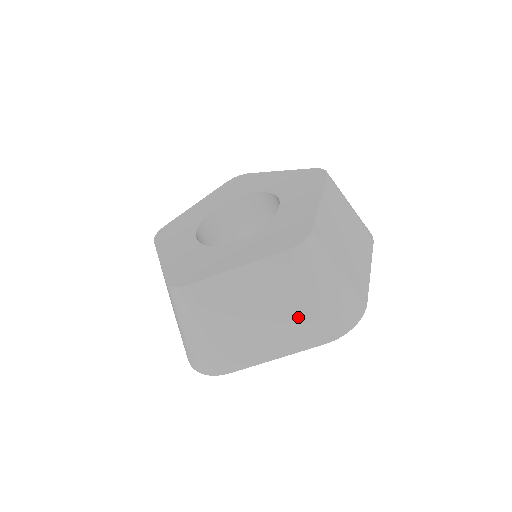
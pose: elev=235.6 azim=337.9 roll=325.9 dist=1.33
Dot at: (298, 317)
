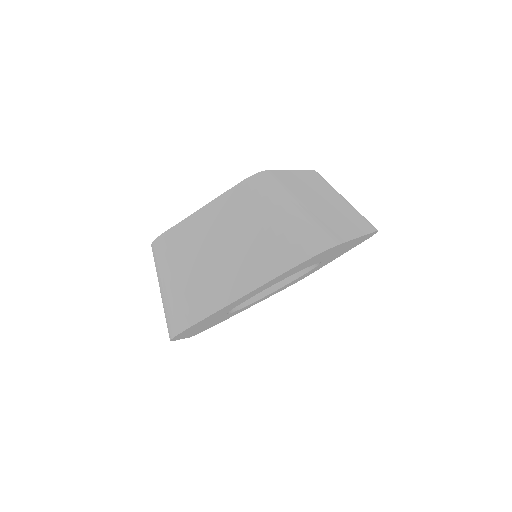
Dot at: (256, 246)
